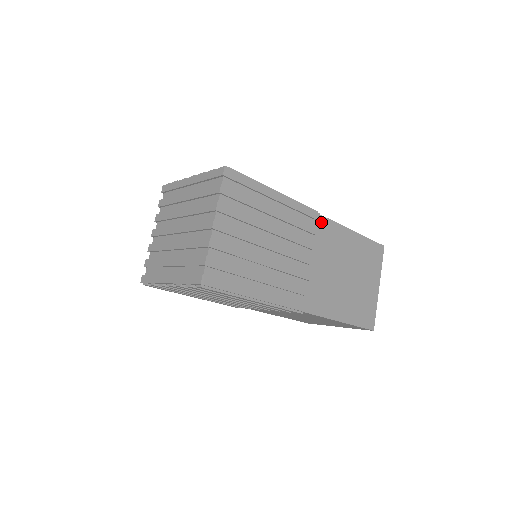
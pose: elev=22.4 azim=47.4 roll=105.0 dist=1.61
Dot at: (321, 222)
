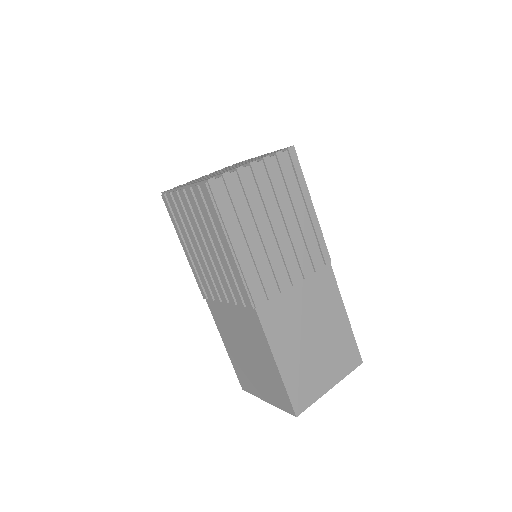
Dot at: (327, 271)
